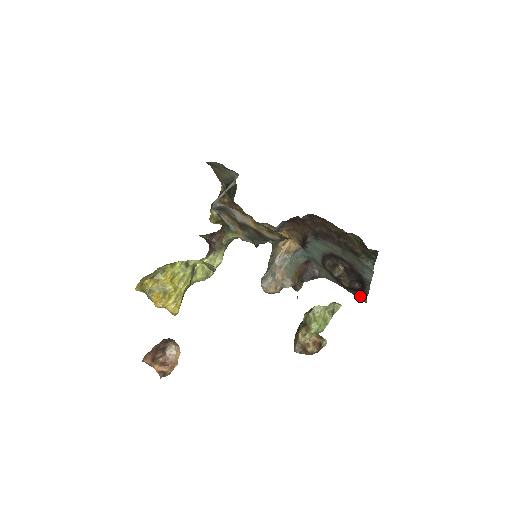
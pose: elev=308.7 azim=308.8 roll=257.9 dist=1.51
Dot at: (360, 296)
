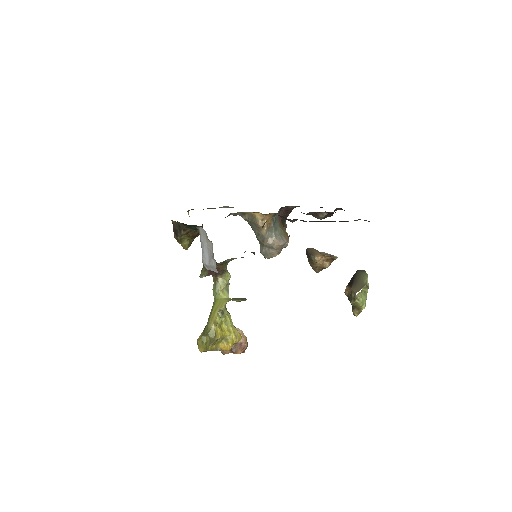
Dot at: occluded
